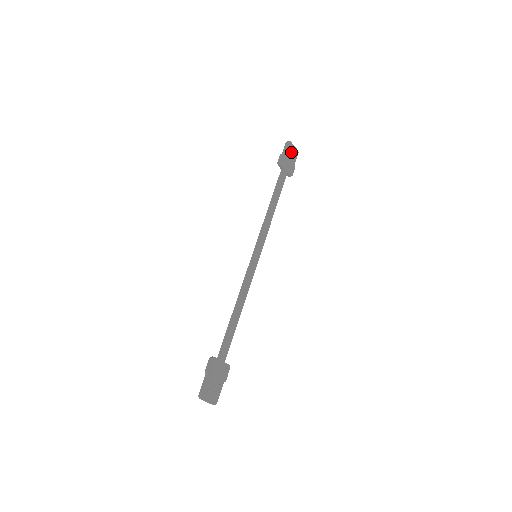
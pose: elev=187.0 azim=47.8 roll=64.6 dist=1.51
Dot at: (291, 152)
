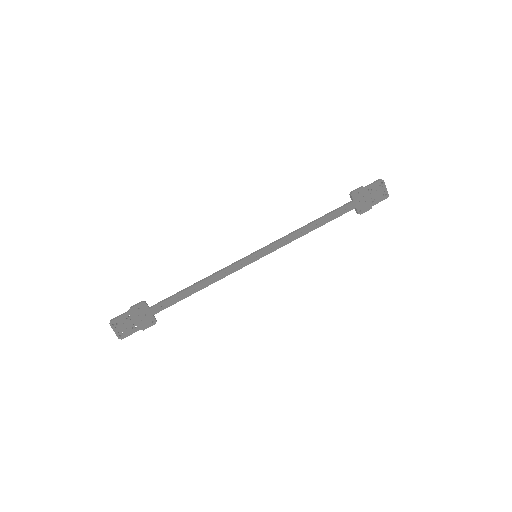
Dot at: (377, 191)
